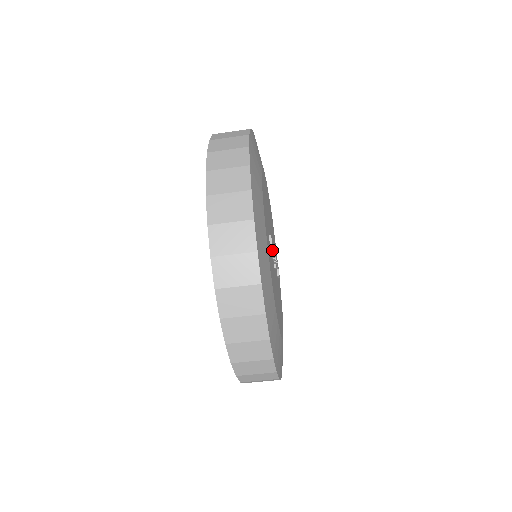
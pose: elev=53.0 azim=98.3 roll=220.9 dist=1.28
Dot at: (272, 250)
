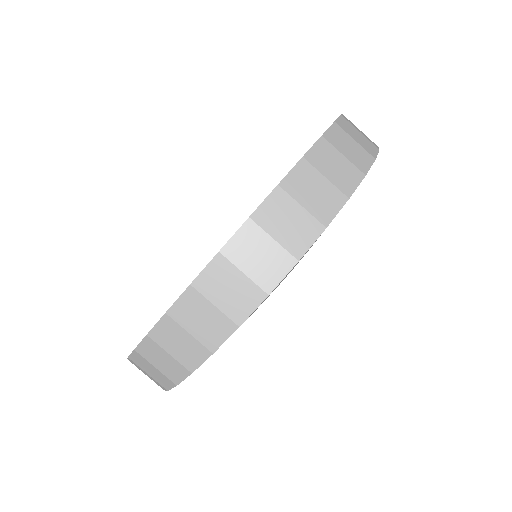
Dot at: occluded
